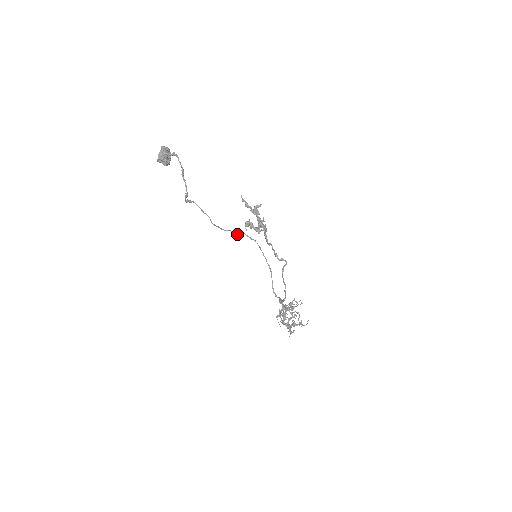
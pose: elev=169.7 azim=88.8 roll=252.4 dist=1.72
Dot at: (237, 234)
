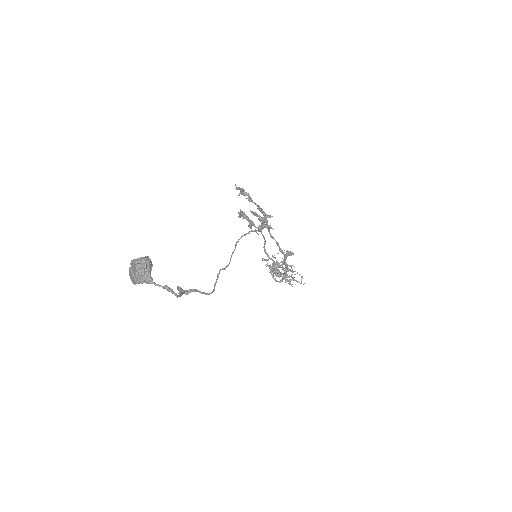
Dot at: occluded
